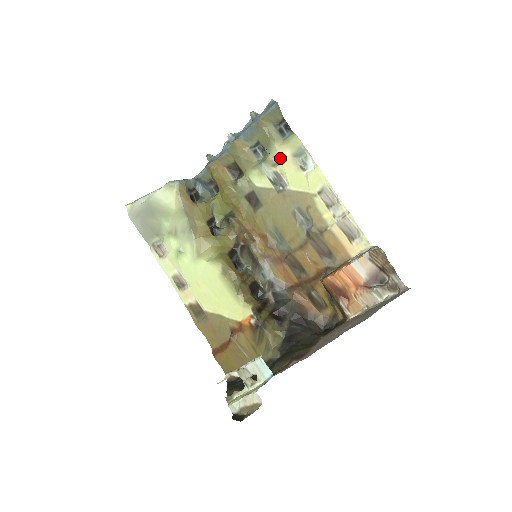
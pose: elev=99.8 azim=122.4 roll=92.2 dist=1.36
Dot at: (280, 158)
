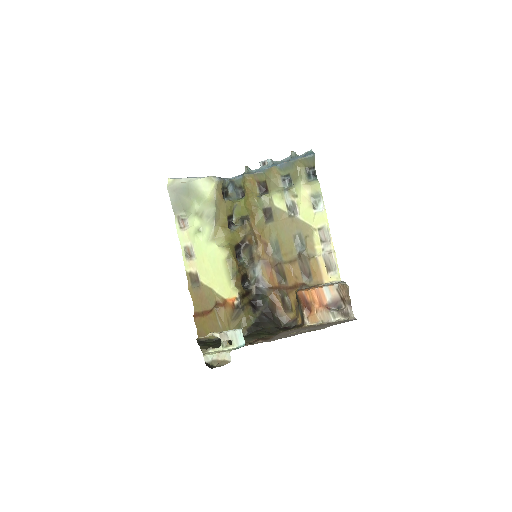
Dot at: (301, 193)
